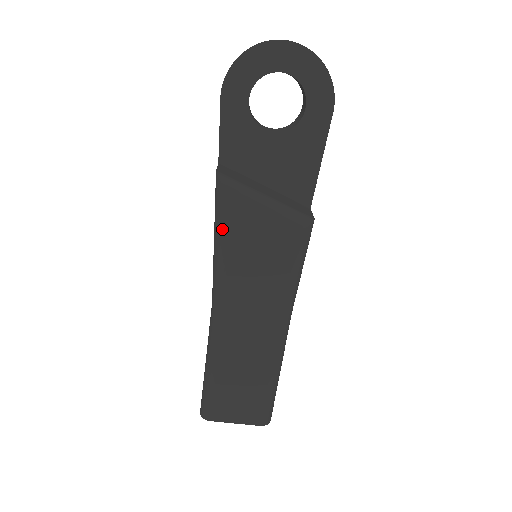
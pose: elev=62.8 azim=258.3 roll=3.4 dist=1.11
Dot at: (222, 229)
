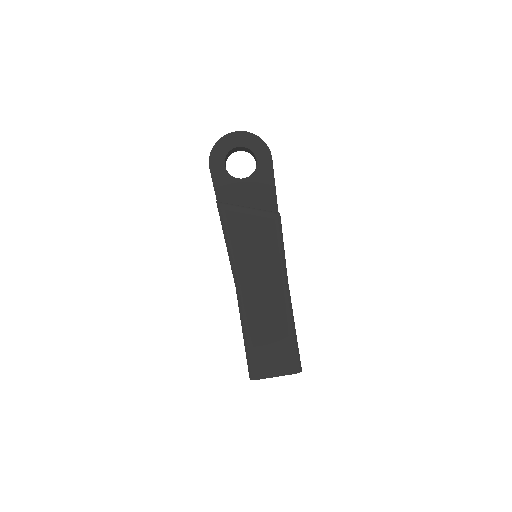
Dot at: (228, 232)
